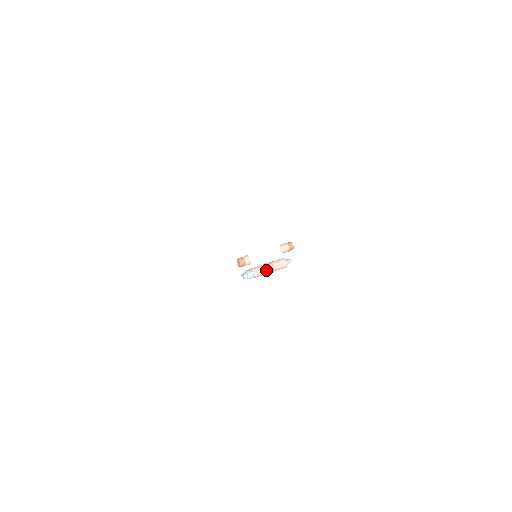
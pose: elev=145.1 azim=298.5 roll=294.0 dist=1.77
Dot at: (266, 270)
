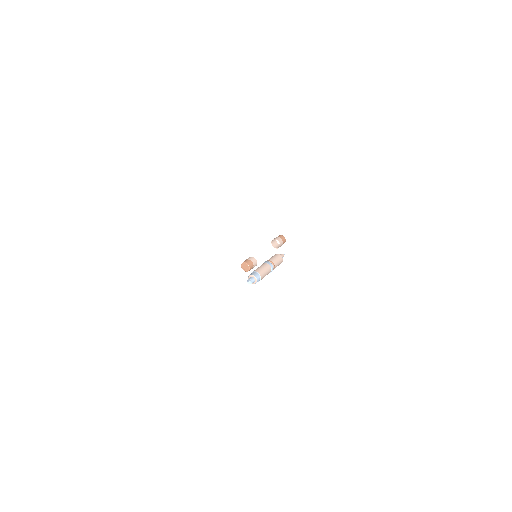
Dot at: (269, 270)
